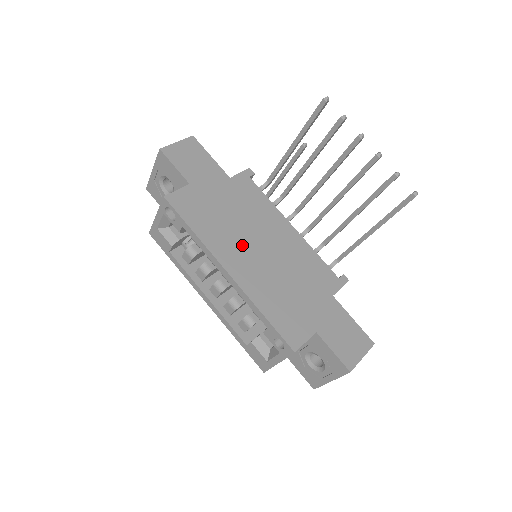
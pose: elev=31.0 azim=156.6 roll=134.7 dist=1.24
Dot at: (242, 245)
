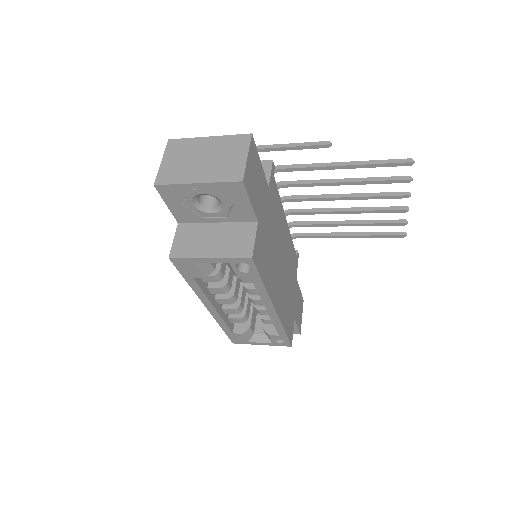
Dot at: (277, 272)
